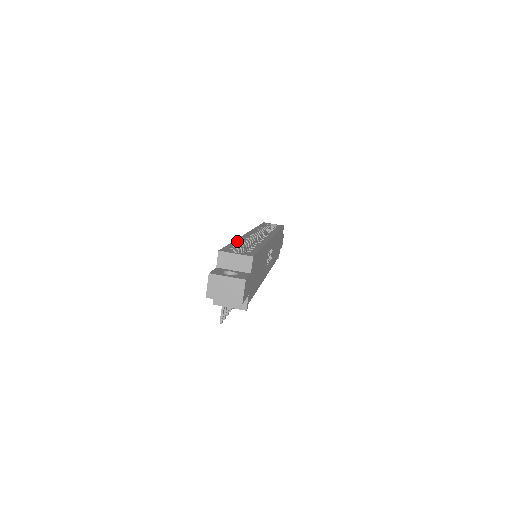
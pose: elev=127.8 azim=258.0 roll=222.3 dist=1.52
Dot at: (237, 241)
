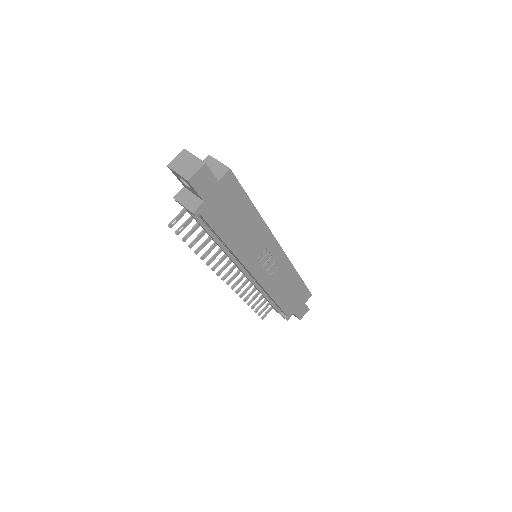
Dot at: occluded
